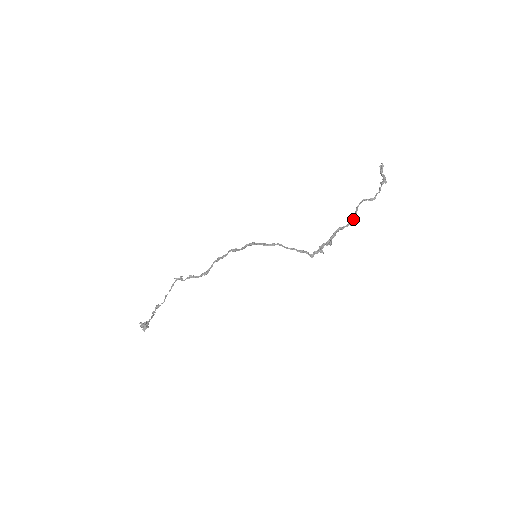
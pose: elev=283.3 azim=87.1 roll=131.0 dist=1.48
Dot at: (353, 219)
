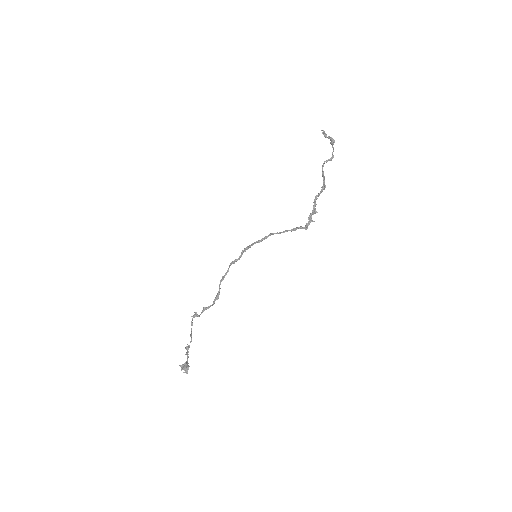
Dot at: (324, 183)
